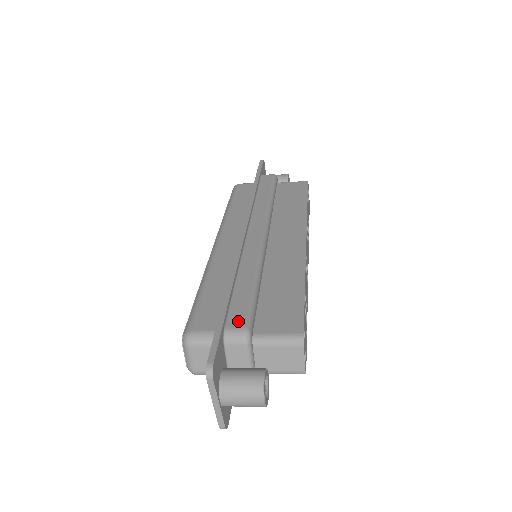
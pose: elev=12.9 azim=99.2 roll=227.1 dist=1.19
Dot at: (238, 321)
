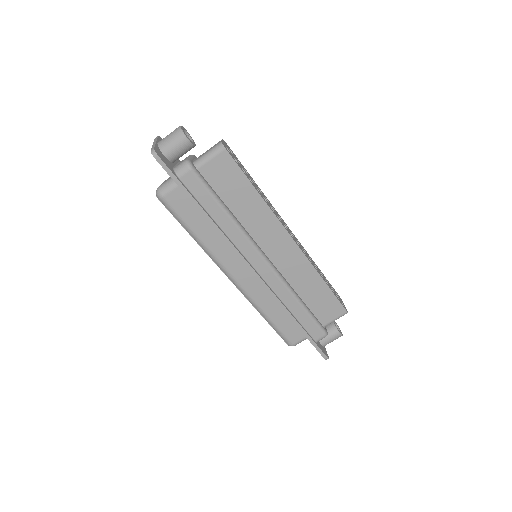
Dot at: occluded
